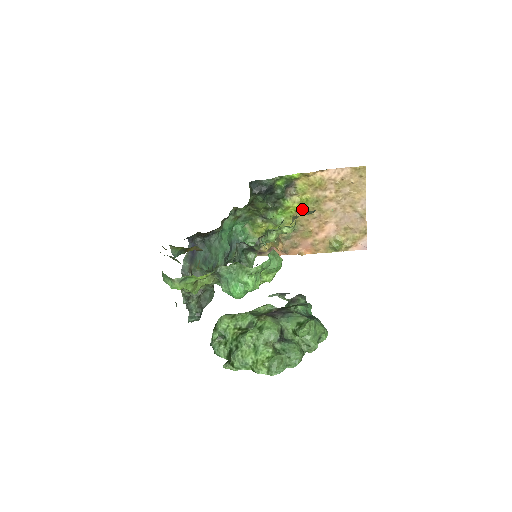
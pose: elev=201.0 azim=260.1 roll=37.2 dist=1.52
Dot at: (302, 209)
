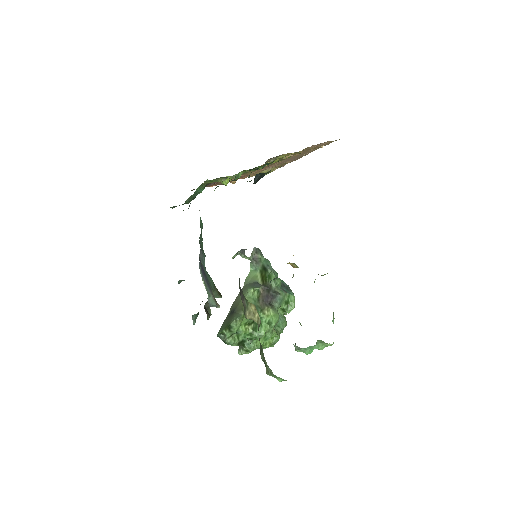
Dot at: occluded
